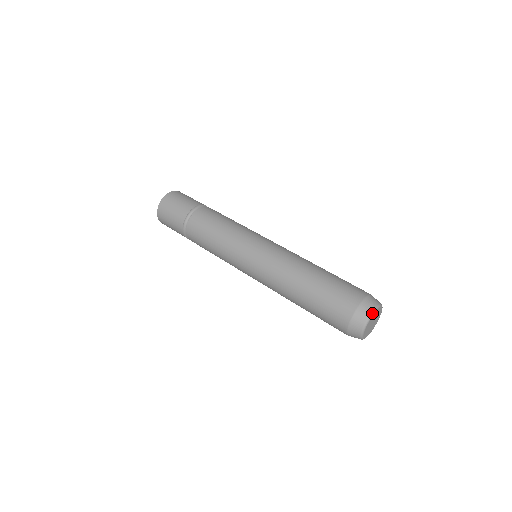
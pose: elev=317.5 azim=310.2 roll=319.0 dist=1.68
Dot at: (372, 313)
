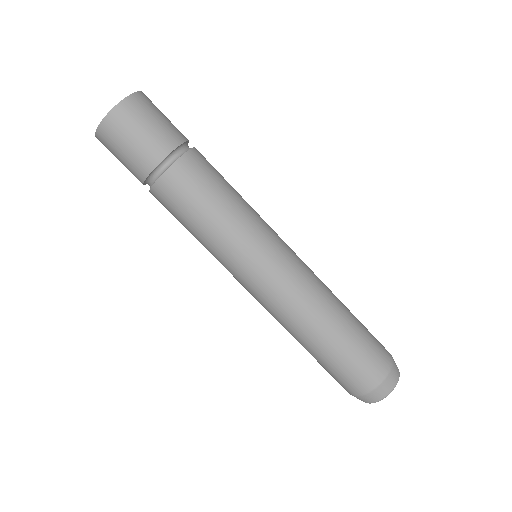
Dot at: (369, 403)
